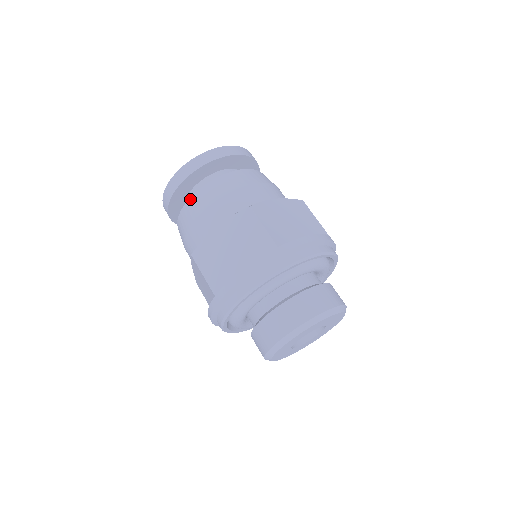
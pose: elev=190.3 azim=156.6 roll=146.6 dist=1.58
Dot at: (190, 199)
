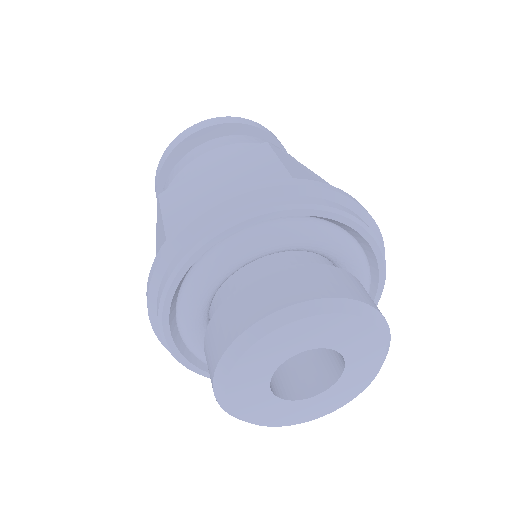
Dot at: occluded
